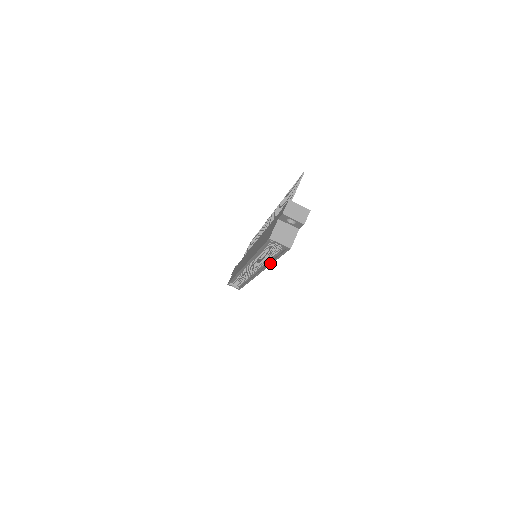
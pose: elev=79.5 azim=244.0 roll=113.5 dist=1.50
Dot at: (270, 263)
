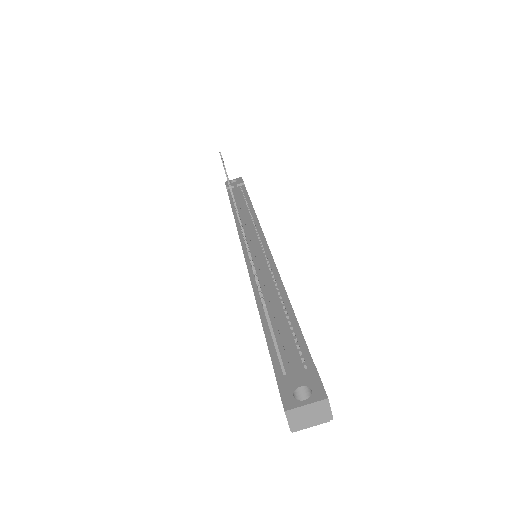
Dot at: occluded
